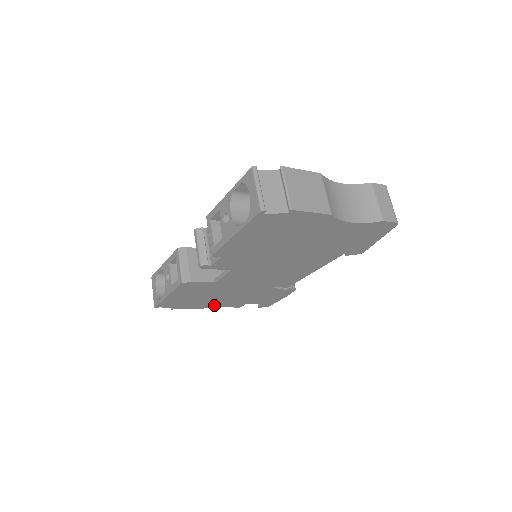
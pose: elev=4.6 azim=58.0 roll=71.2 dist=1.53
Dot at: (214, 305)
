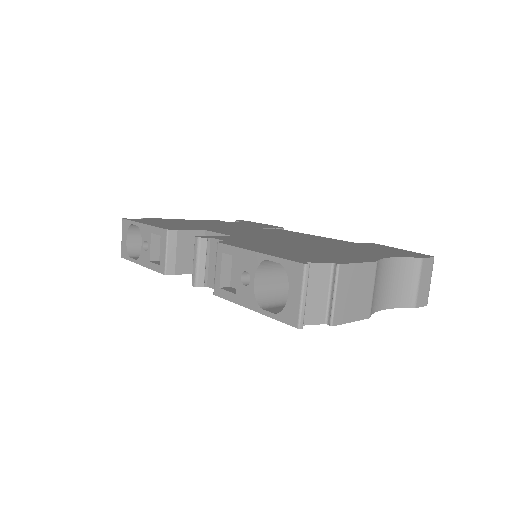
Dot at: occluded
